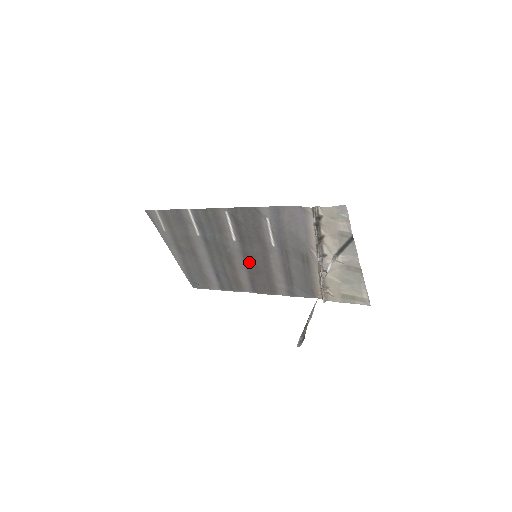
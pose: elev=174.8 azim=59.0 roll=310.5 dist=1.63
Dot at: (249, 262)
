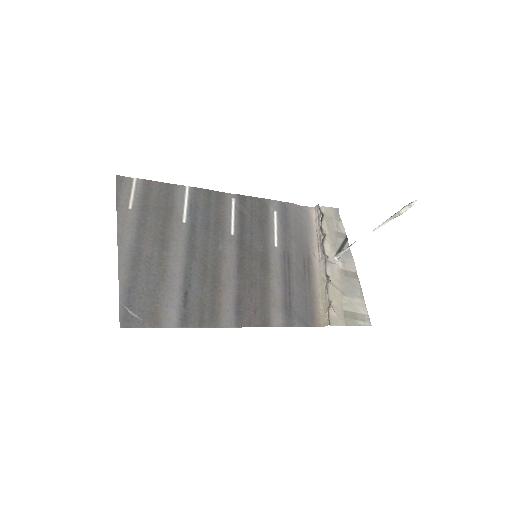
Dot at: (243, 268)
